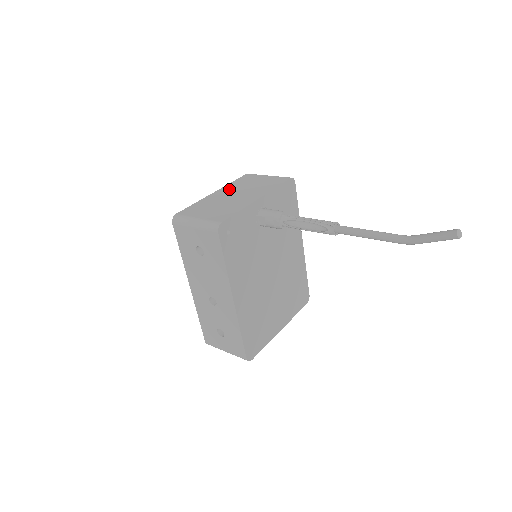
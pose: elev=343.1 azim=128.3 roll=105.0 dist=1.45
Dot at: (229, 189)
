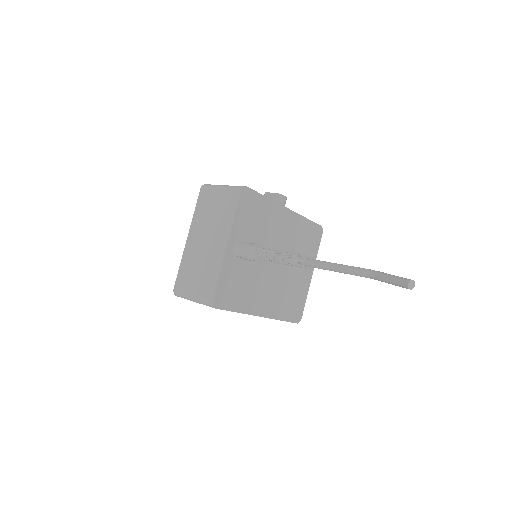
Dot at: (197, 229)
